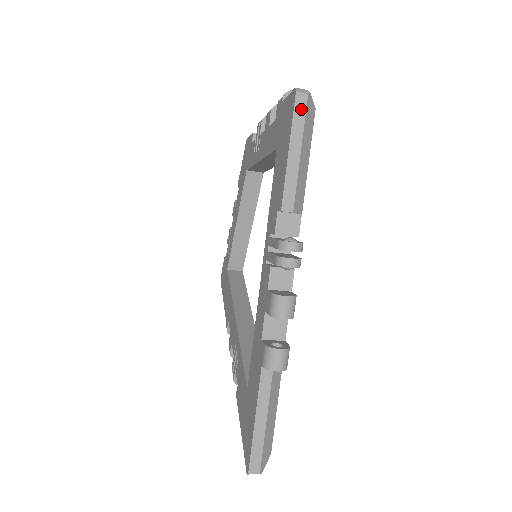
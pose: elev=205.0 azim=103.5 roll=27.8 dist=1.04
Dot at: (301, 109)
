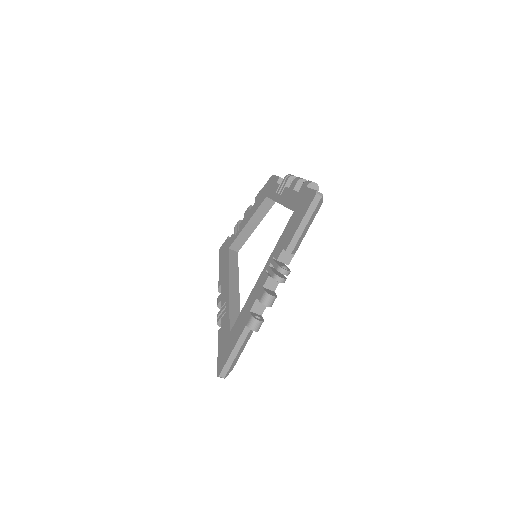
Dot at: (315, 203)
